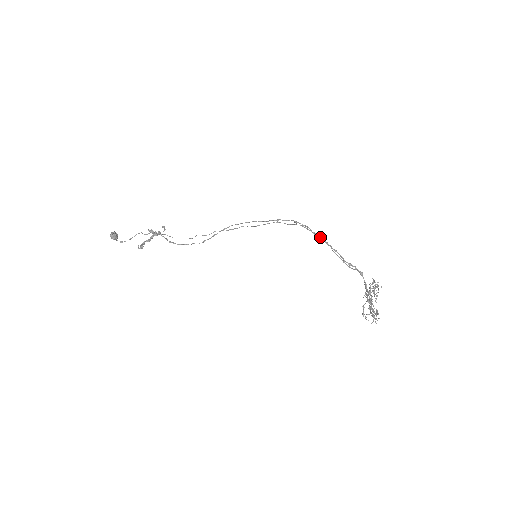
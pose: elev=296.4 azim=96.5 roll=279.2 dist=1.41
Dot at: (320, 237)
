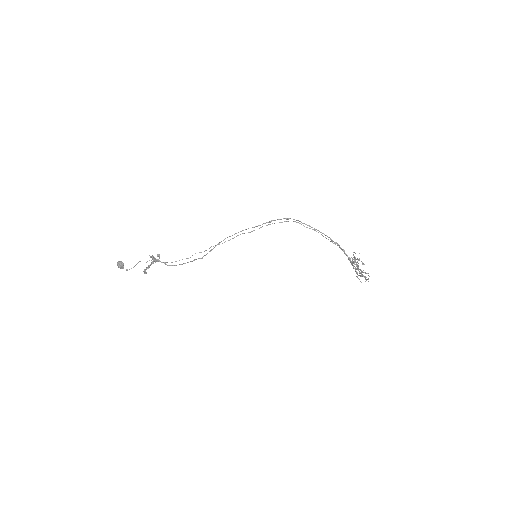
Dot at: (310, 226)
